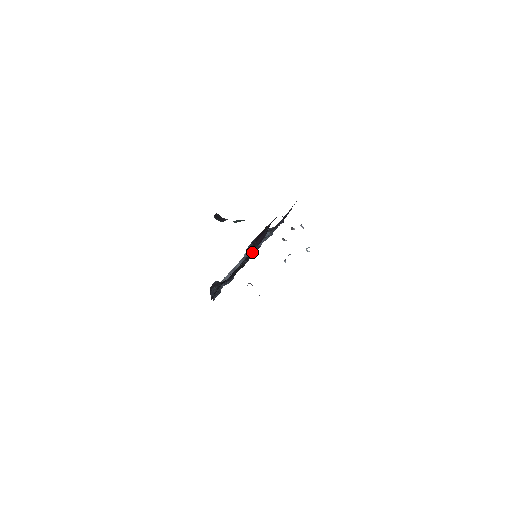
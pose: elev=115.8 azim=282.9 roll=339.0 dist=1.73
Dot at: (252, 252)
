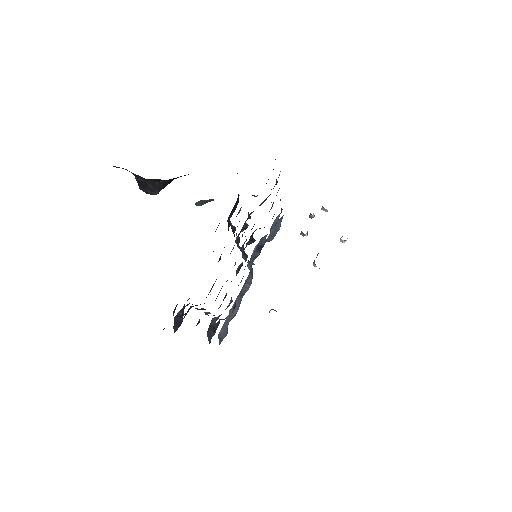
Dot at: occluded
